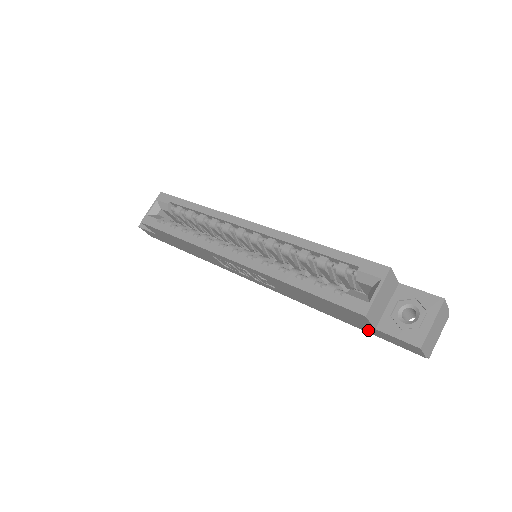
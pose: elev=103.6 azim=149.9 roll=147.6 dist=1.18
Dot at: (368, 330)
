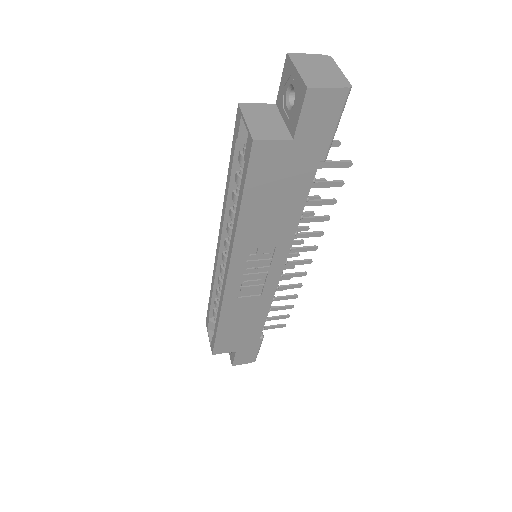
Dot at: (310, 153)
